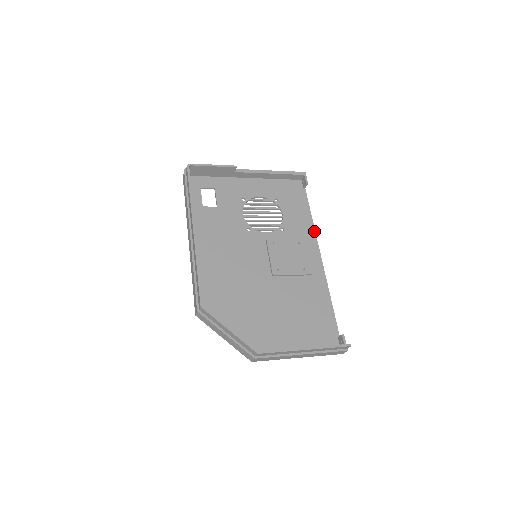
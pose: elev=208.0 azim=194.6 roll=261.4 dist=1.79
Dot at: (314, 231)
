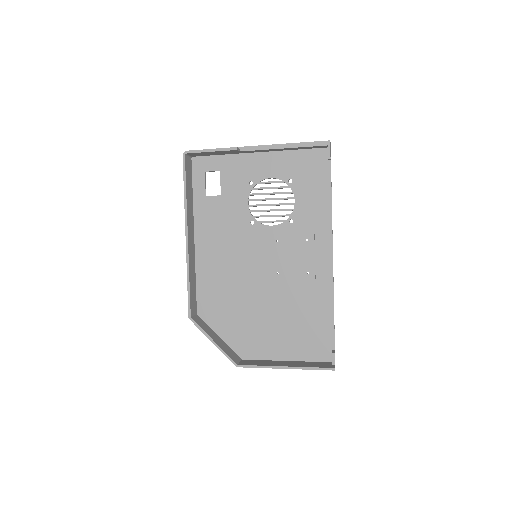
Dot at: (331, 222)
